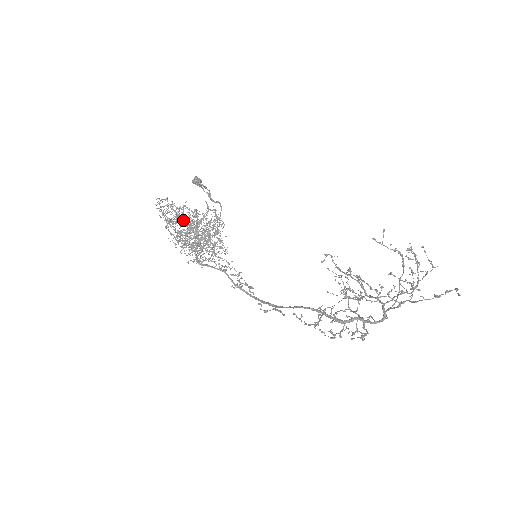
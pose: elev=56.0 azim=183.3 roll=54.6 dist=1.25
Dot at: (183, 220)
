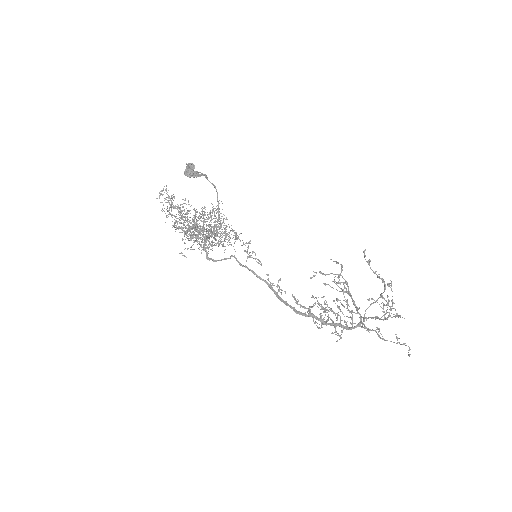
Dot at: (185, 233)
